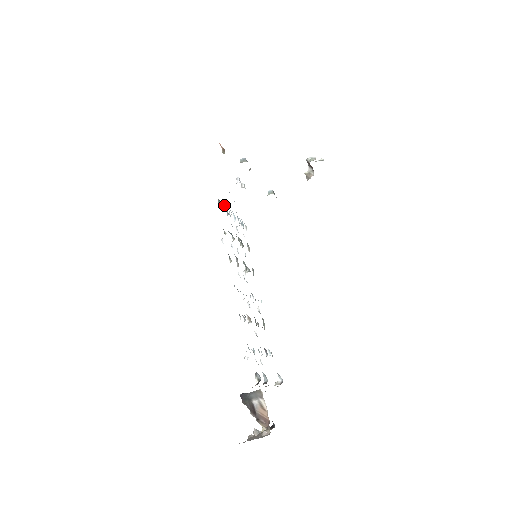
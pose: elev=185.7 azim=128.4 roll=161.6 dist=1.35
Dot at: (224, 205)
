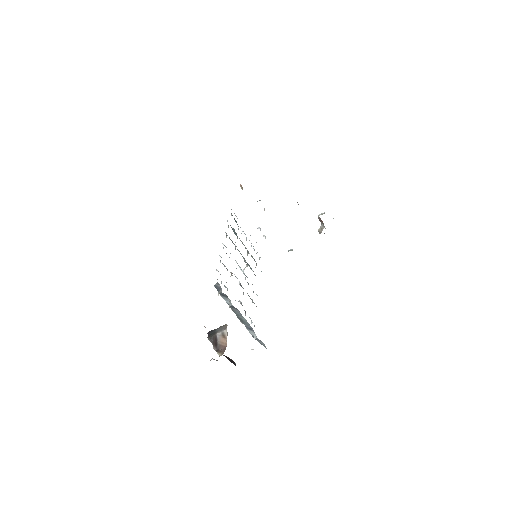
Dot at: (236, 222)
